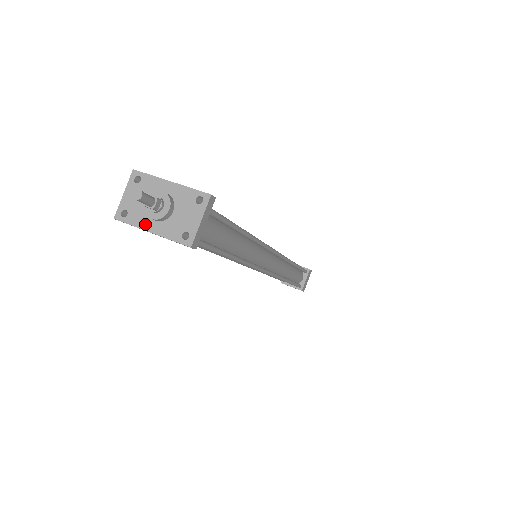
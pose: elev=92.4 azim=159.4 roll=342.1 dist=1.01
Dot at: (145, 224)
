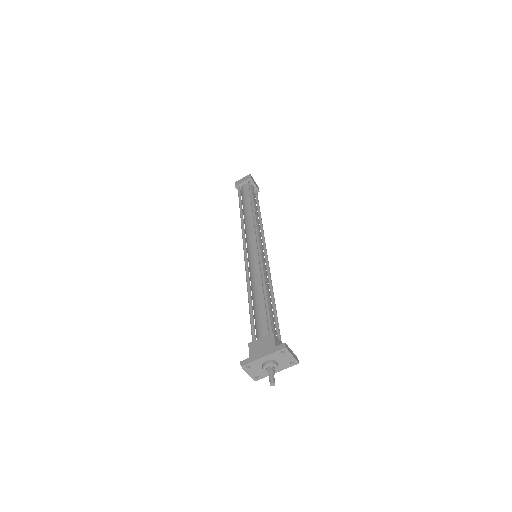
Dot at: occluded
